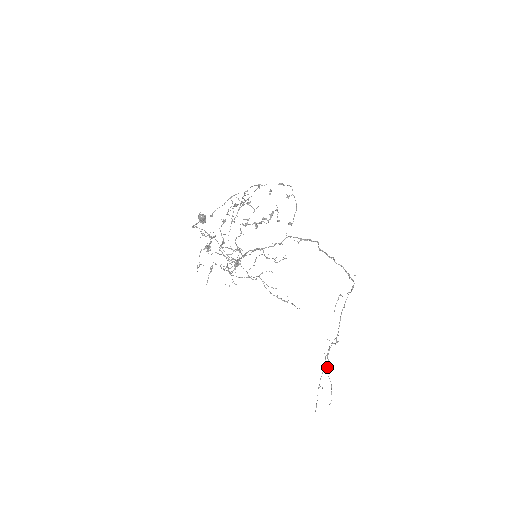
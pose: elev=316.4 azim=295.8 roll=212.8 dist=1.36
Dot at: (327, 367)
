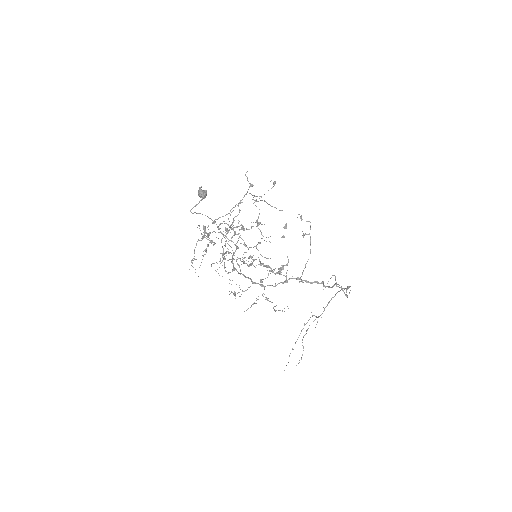
Dot at: occluded
